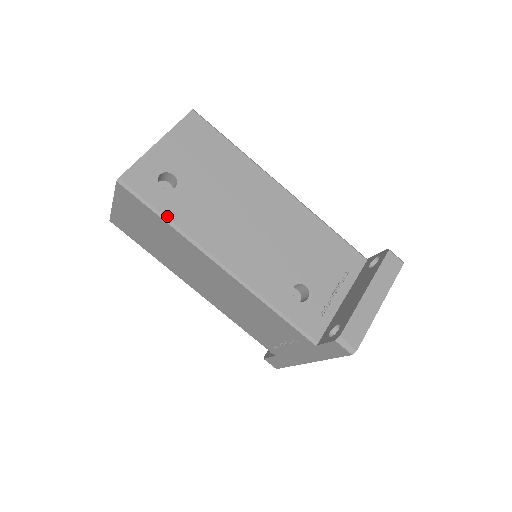
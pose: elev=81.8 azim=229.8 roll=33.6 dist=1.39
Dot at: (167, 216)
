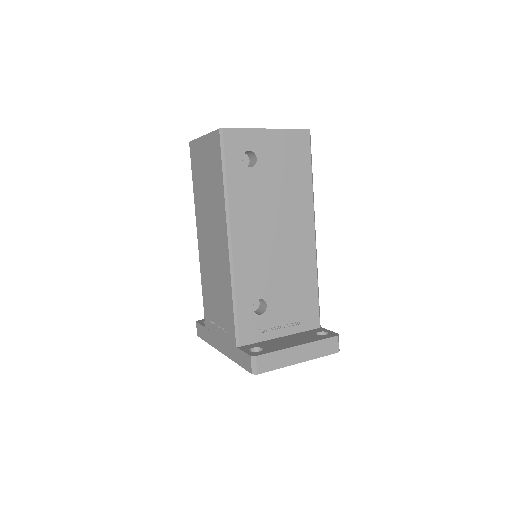
Dot at: (228, 180)
